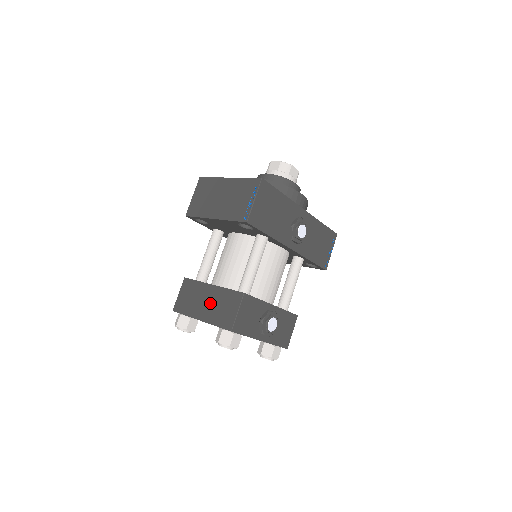
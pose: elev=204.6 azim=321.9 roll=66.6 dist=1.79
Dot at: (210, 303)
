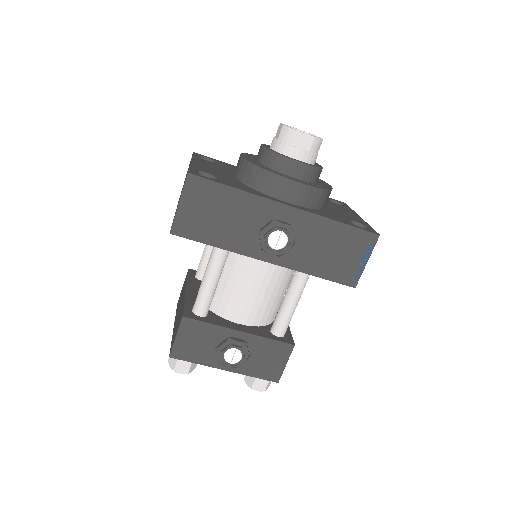
Dot at: (179, 311)
